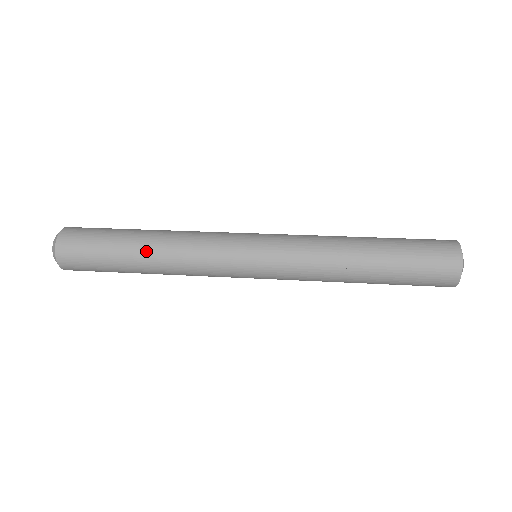
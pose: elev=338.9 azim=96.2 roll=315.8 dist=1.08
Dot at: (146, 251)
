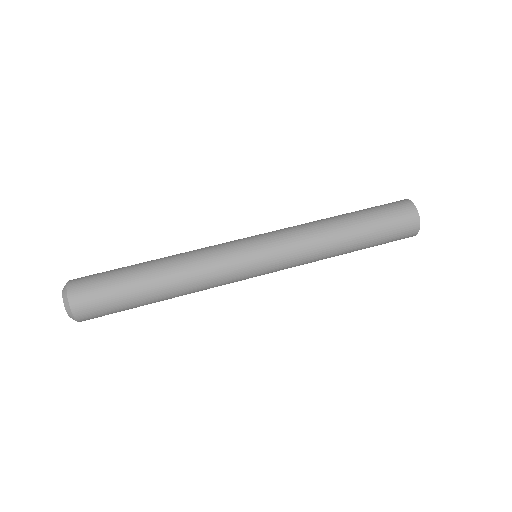
Dot at: (160, 272)
